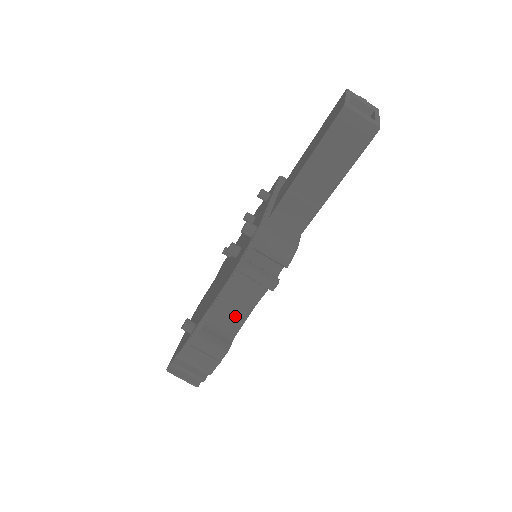
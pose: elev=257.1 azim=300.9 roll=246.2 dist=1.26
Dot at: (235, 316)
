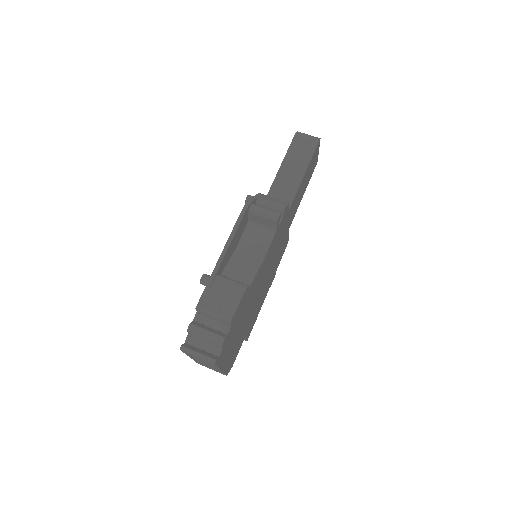
Dot at: (248, 268)
